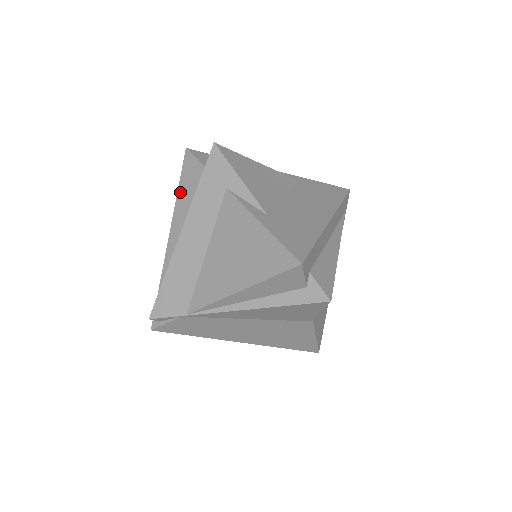
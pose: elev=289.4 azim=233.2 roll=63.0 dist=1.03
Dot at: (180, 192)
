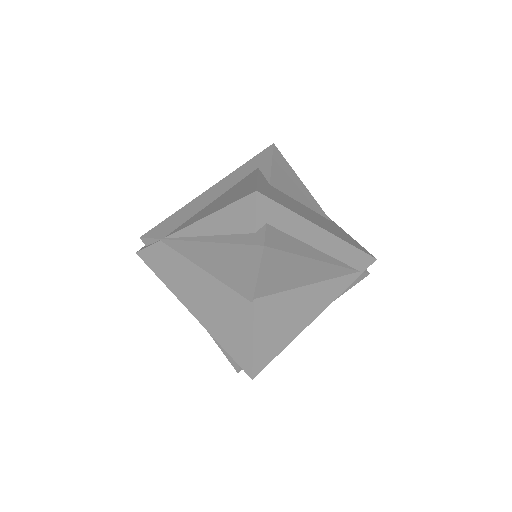
Dot at: occluded
